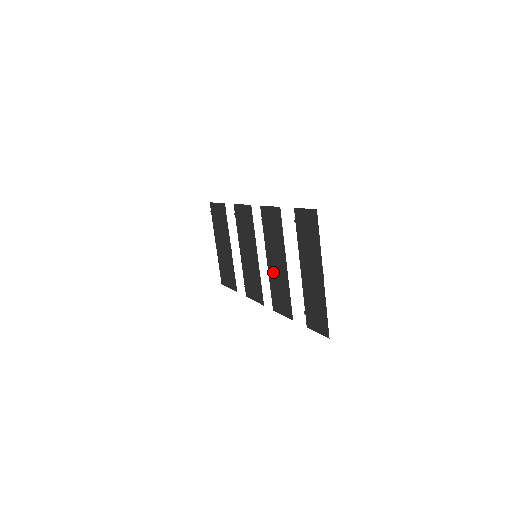
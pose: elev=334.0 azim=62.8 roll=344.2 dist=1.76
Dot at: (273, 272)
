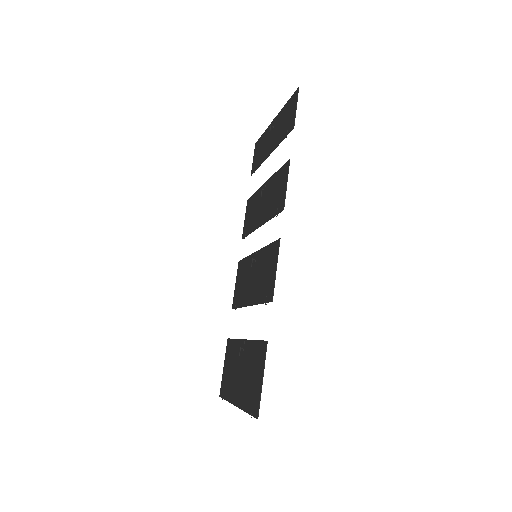
Dot at: (265, 210)
